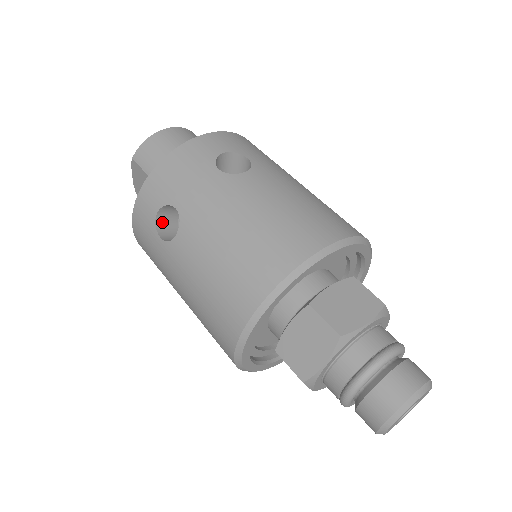
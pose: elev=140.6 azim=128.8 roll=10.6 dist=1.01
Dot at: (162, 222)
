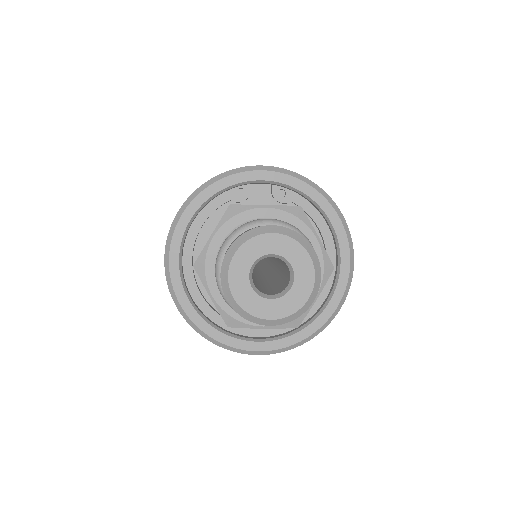
Dot at: occluded
